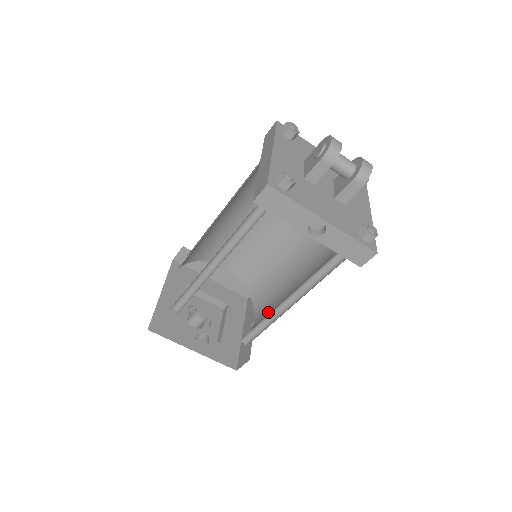
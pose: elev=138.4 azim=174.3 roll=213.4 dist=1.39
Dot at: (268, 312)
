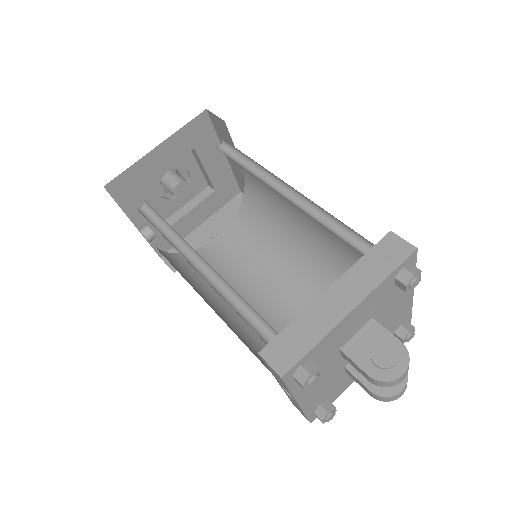
Dot at: (227, 261)
